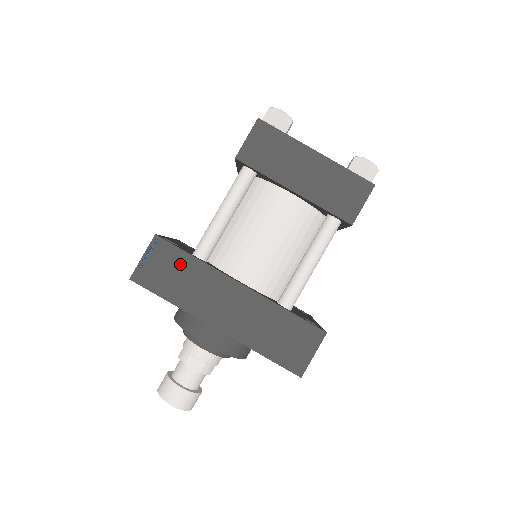
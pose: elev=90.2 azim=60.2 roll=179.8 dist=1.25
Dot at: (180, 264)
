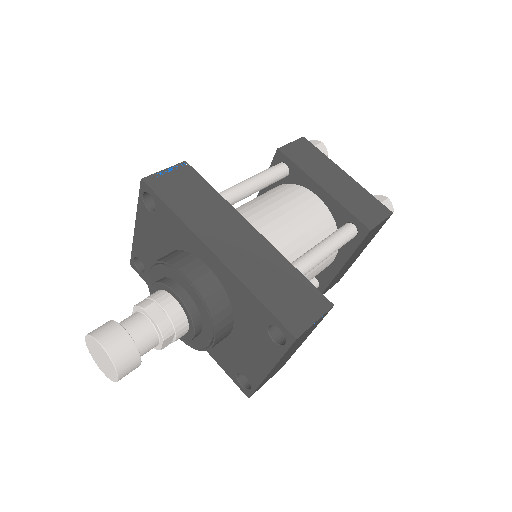
Dot at: (199, 189)
